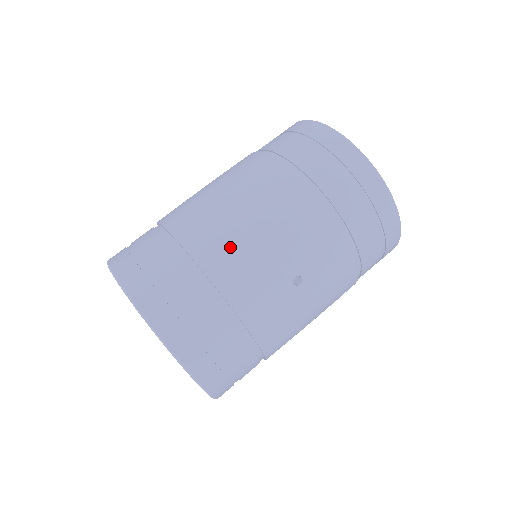
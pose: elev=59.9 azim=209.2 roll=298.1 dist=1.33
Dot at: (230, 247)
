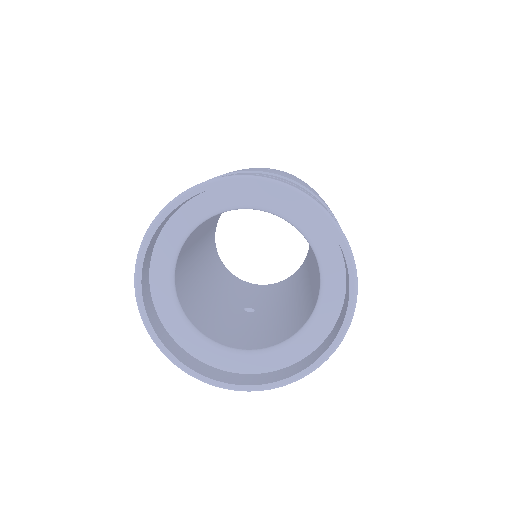
Dot at: occluded
